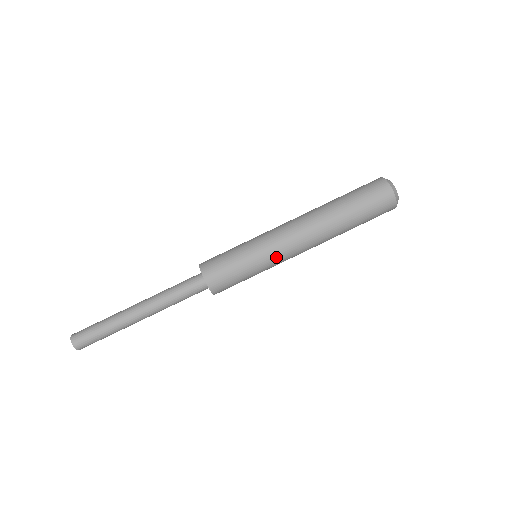
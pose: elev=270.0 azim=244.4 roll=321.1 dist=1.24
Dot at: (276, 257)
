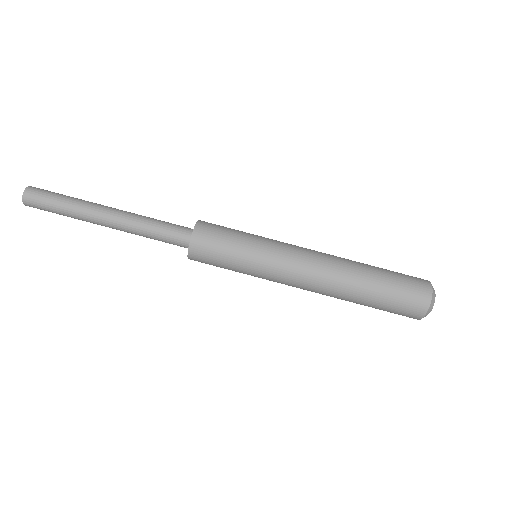
Dot at: (274, 269)
